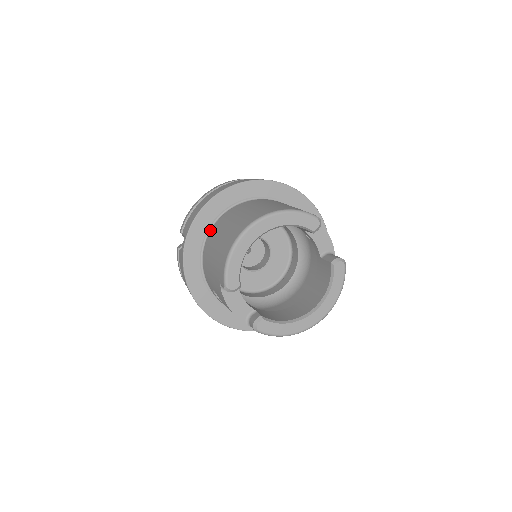
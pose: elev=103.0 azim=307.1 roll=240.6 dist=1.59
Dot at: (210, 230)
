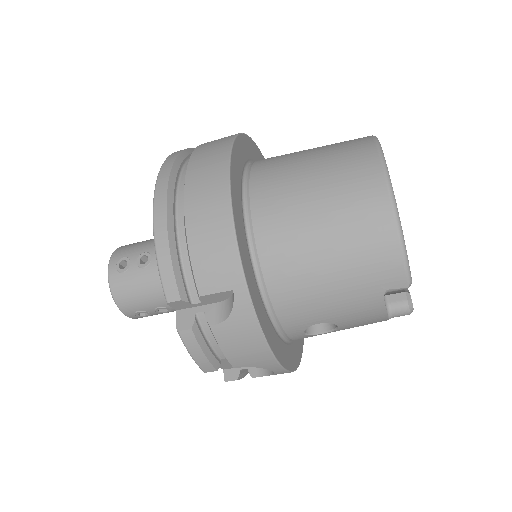
Dot at: (251, 251)
